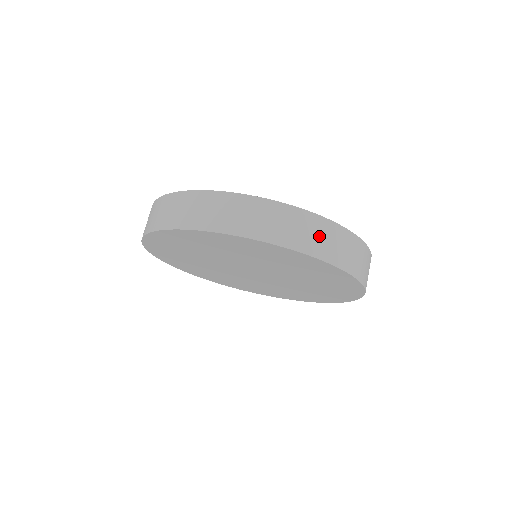
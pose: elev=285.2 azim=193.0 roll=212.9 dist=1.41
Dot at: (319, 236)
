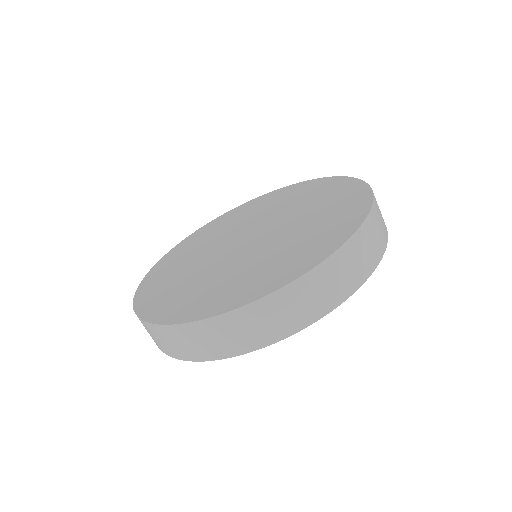
Dot at: occluded
